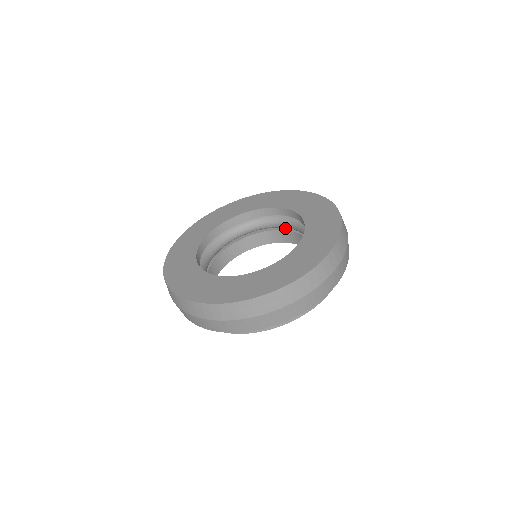
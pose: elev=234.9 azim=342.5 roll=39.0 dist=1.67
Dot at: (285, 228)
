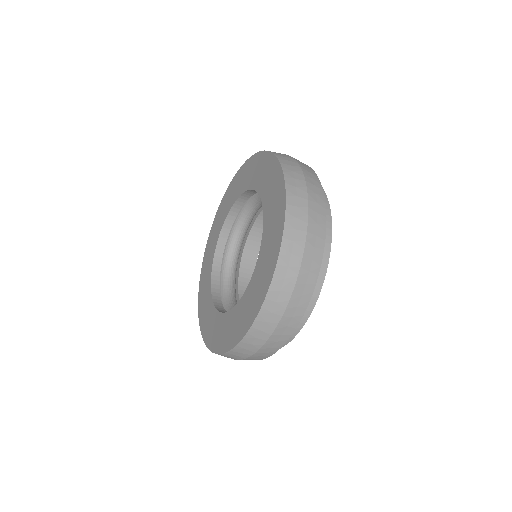
Dot at: occluded
